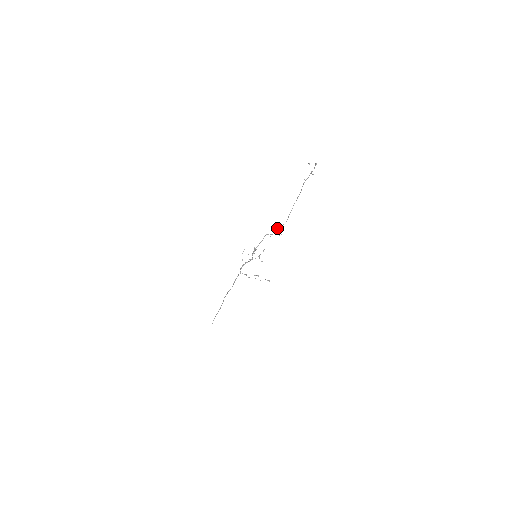
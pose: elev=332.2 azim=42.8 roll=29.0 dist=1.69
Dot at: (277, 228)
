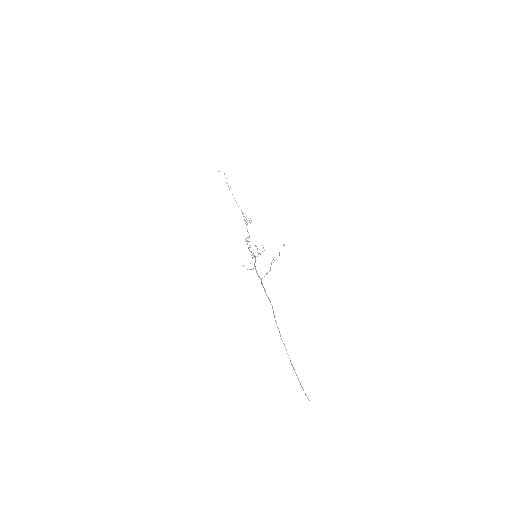
Dot at: (245, 221)
